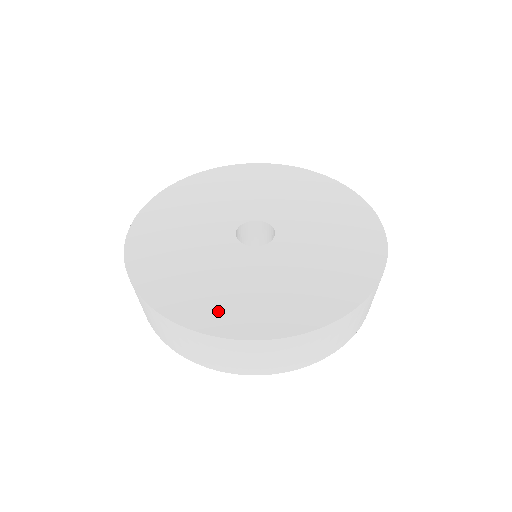
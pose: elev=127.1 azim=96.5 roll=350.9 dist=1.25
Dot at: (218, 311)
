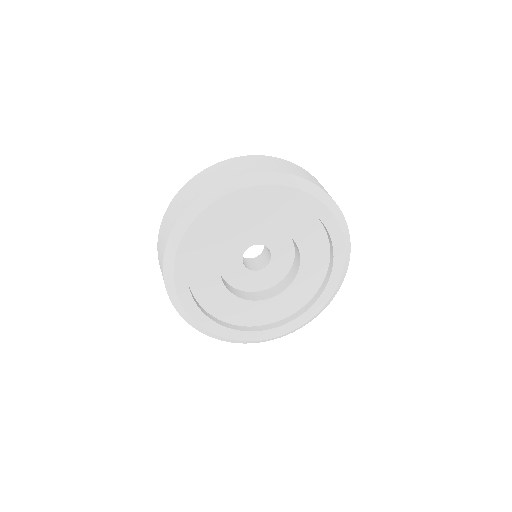
Dot at: occluded
